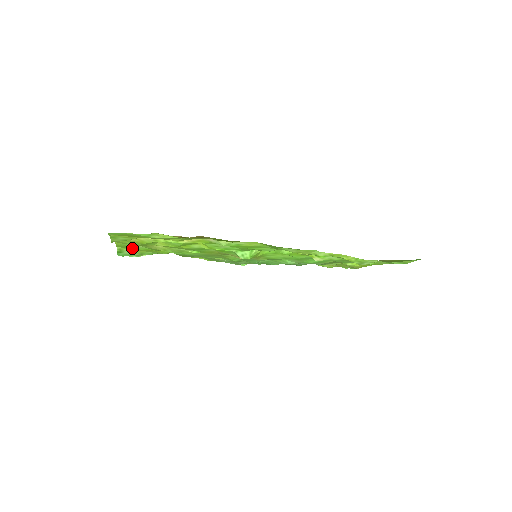
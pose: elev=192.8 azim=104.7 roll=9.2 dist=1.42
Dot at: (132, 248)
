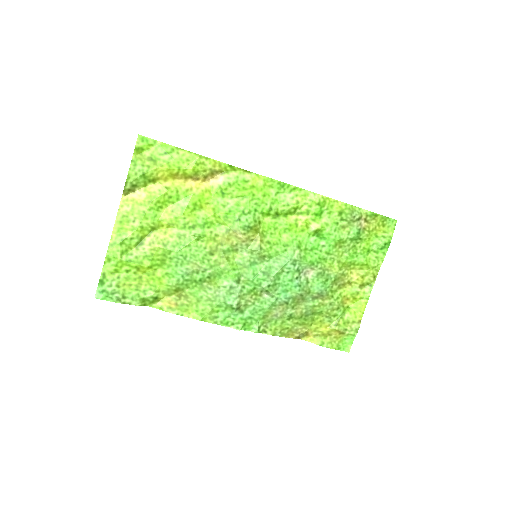
Dot at: (123, 259)
